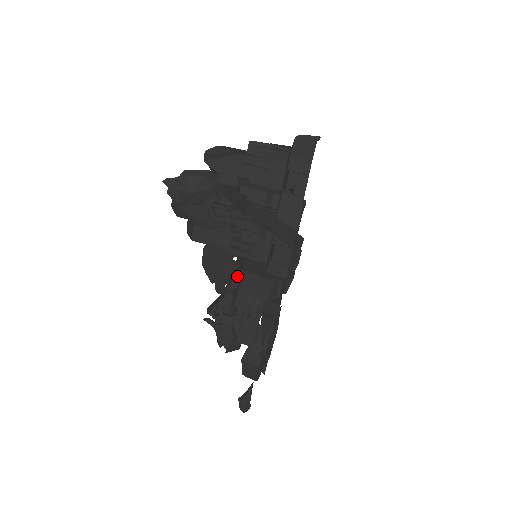
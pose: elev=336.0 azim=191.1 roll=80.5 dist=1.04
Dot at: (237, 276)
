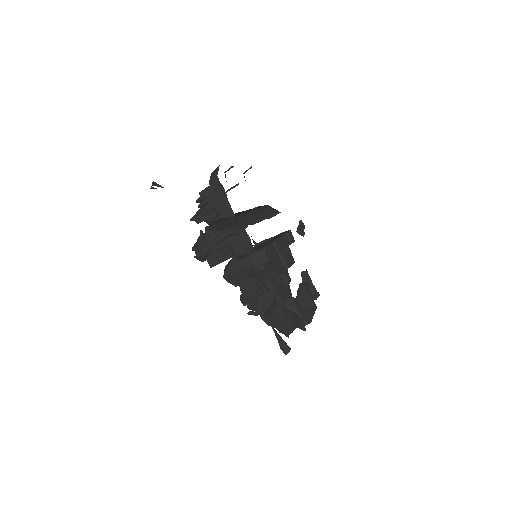
Dot at: (232, 267)
